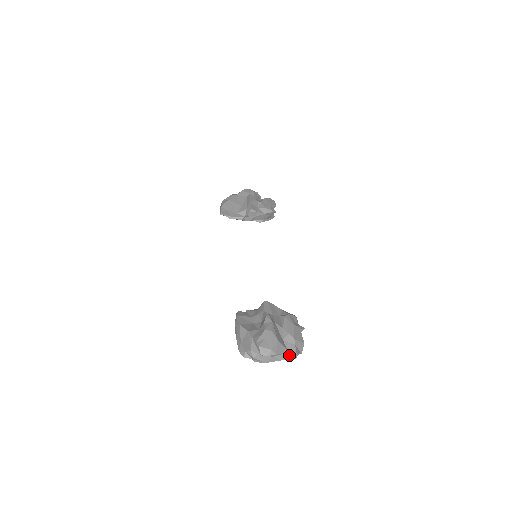
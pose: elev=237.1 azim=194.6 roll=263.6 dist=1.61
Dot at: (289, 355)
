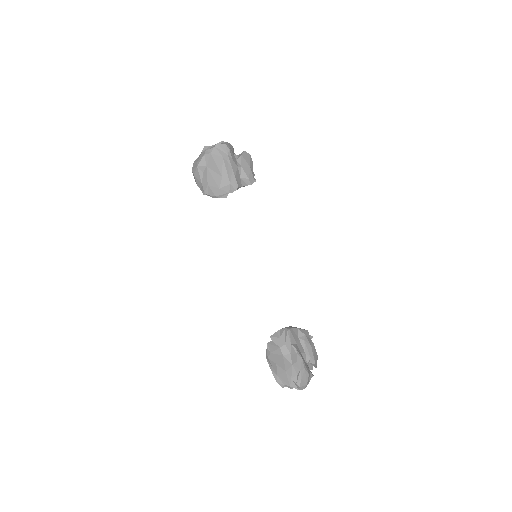
Dot at: occluded
